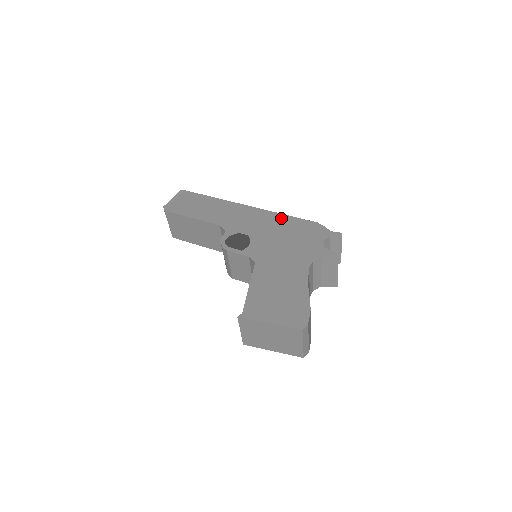
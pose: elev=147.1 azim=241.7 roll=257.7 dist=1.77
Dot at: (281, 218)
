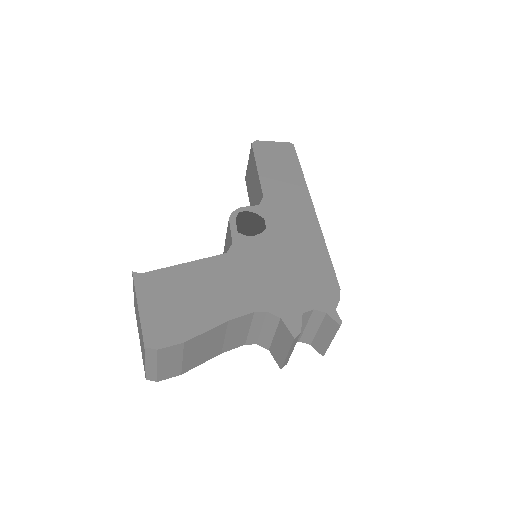
Dot at: (318, 248)
